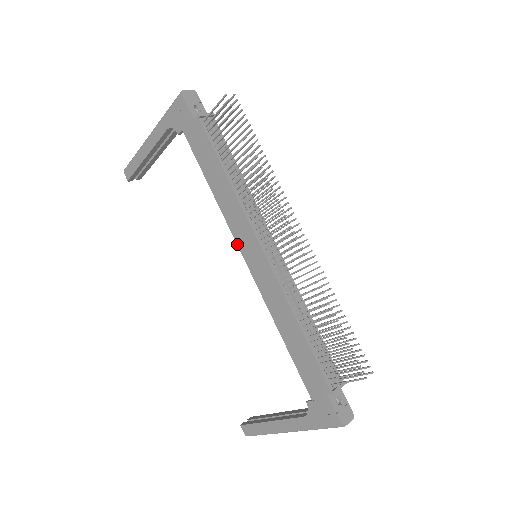
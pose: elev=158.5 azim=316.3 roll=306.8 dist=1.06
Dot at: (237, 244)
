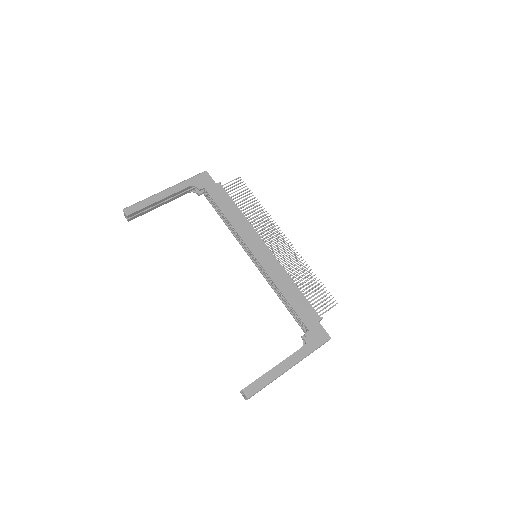
Dot at: (247, 246)
